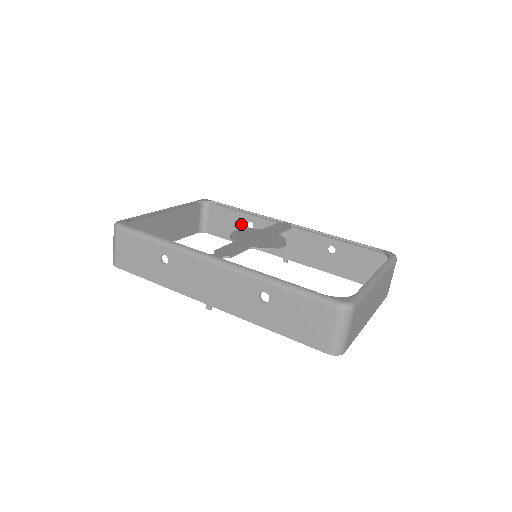
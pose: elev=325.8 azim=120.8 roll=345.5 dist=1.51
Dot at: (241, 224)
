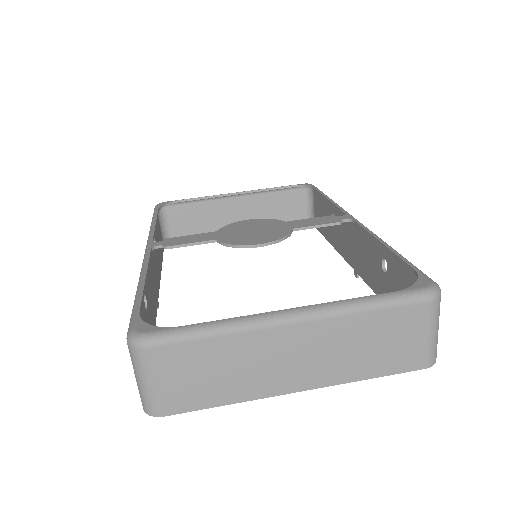
Dot at: occluded
